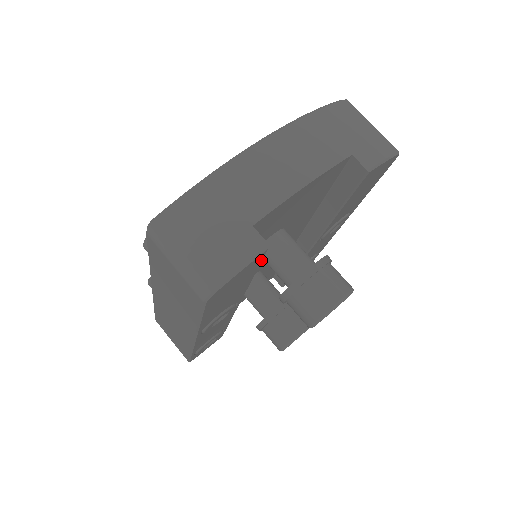
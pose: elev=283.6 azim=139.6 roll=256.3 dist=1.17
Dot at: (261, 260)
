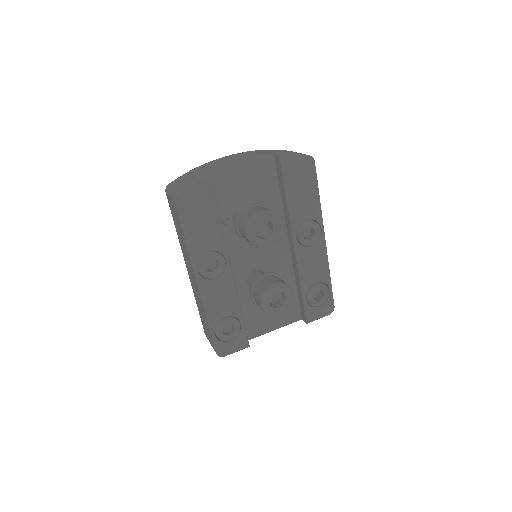
Dot at: (212, 190)
